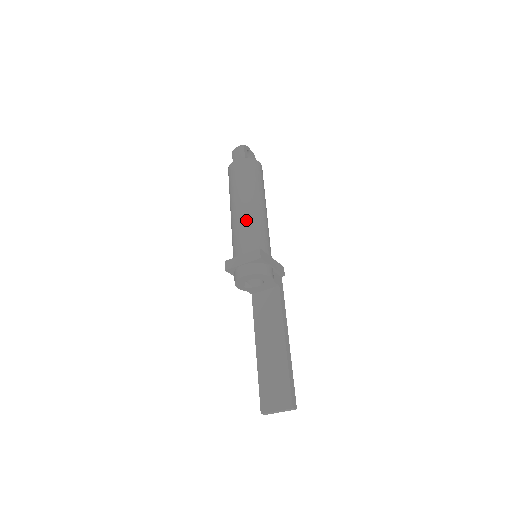
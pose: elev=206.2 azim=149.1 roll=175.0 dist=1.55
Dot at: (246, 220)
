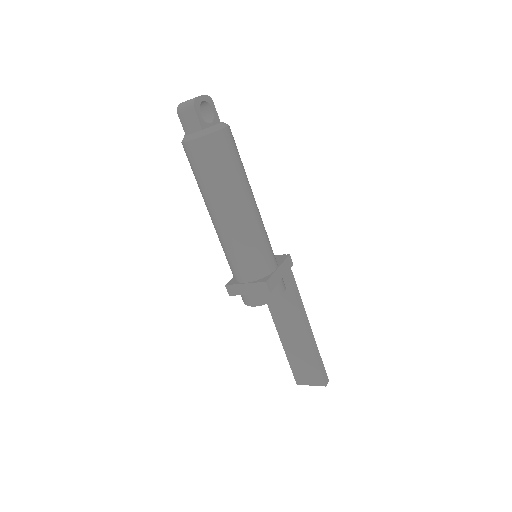
Dot at: (236, 239)
